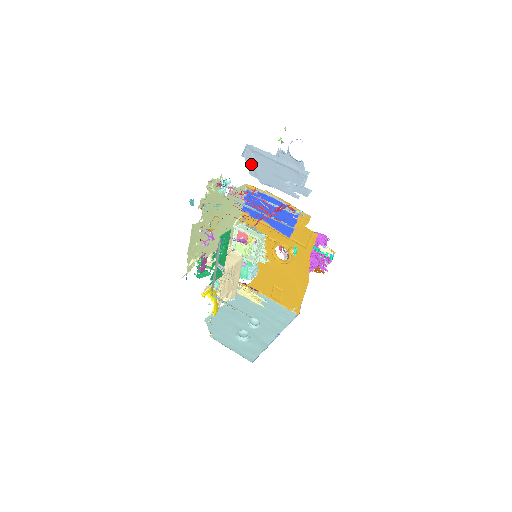
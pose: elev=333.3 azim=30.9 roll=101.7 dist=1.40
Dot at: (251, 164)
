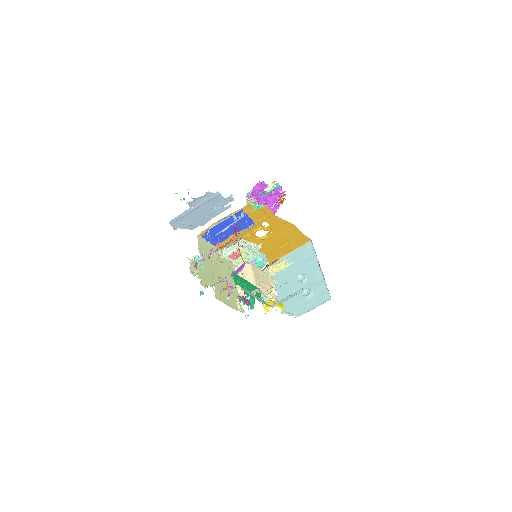
Dot at: (185, 226)
